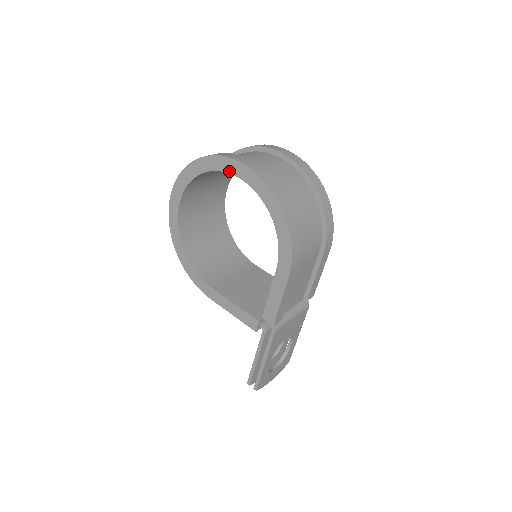
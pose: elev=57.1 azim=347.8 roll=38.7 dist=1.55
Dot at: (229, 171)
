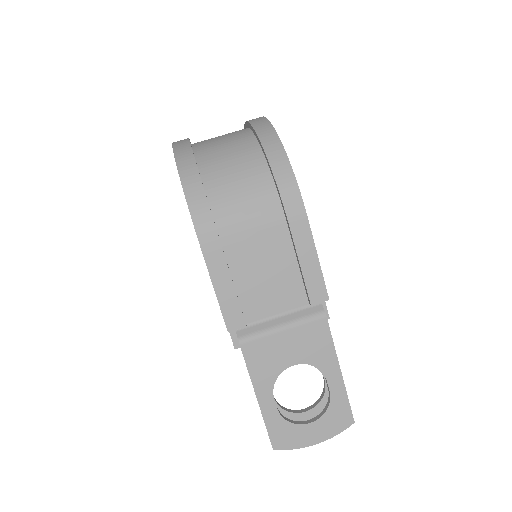
Dot at: occluded
